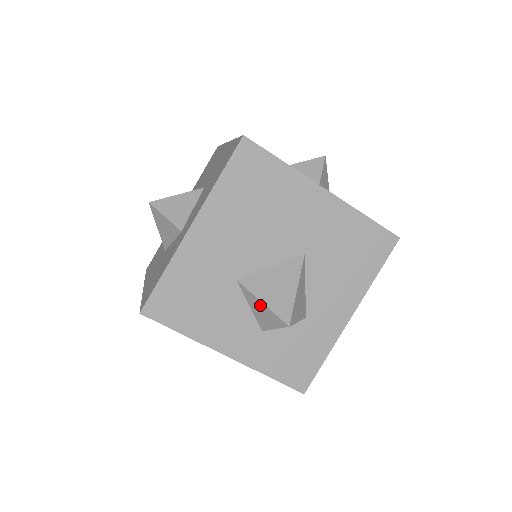
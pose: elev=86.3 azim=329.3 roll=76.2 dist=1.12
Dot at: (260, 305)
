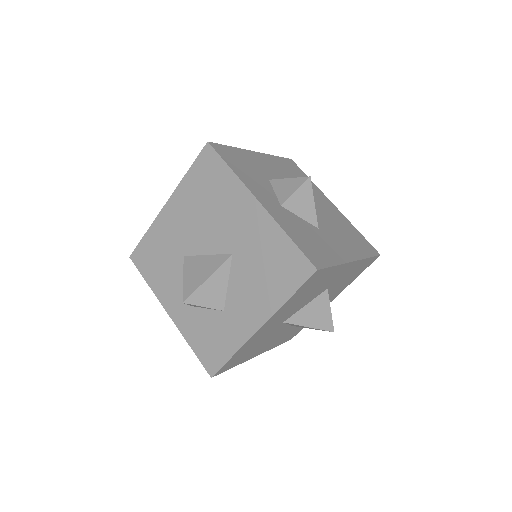
Dot at: occluded
